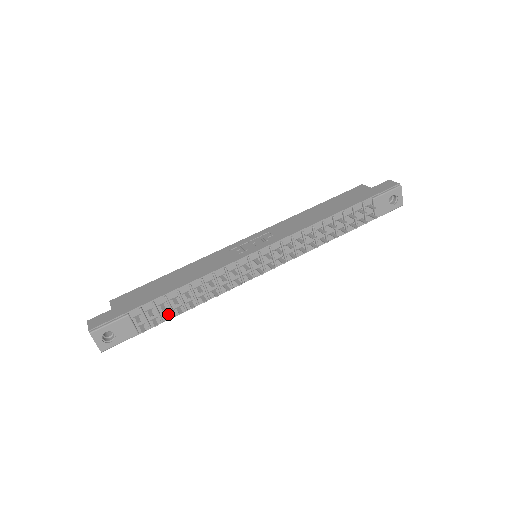
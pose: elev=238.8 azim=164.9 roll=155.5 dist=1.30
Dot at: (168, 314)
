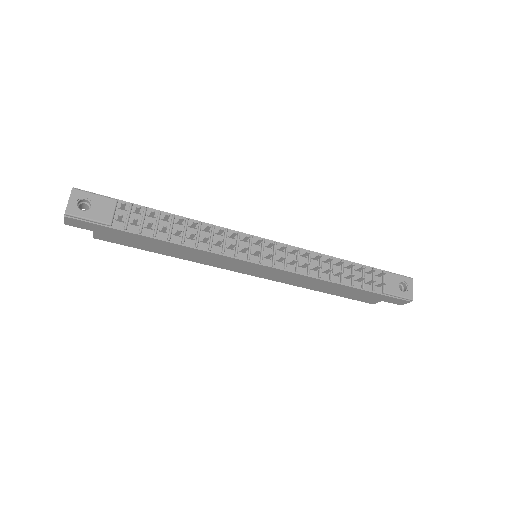
Dot at: (151, 226)
